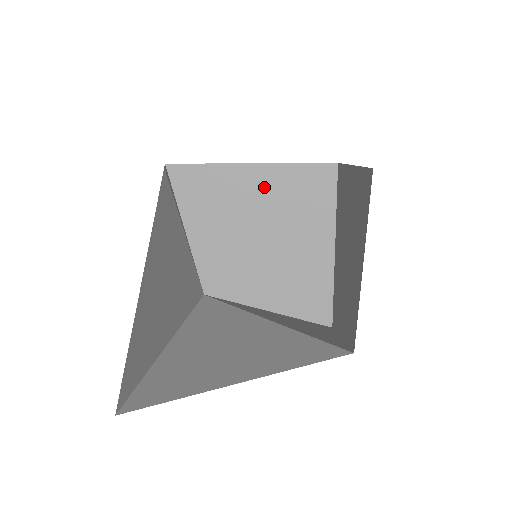
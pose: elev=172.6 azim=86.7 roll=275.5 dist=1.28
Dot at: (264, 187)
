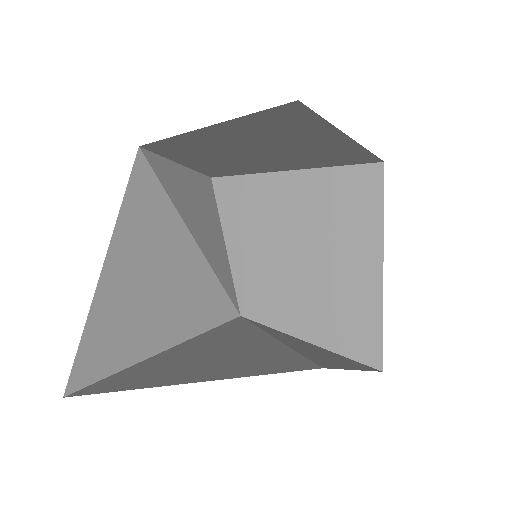
Dot at: (302, 195)
